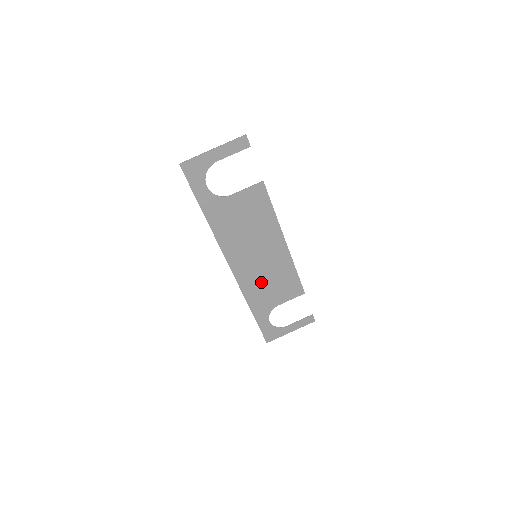
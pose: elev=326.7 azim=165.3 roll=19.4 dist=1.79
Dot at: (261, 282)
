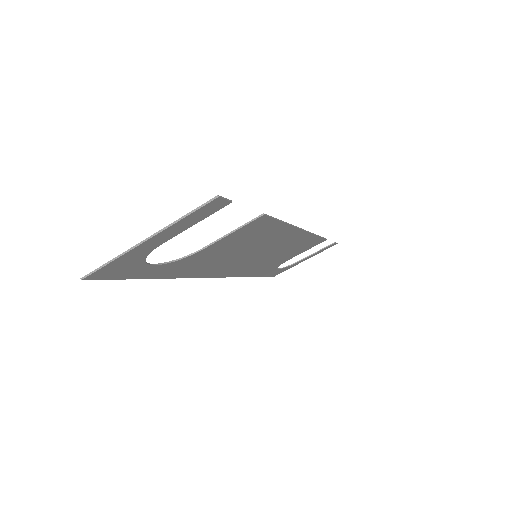
Dot at: (265, 262)
